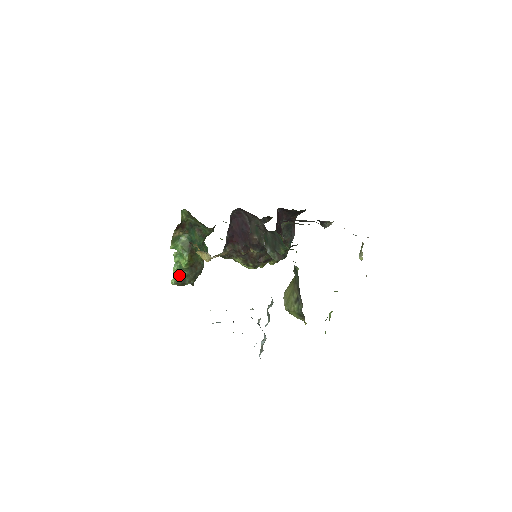
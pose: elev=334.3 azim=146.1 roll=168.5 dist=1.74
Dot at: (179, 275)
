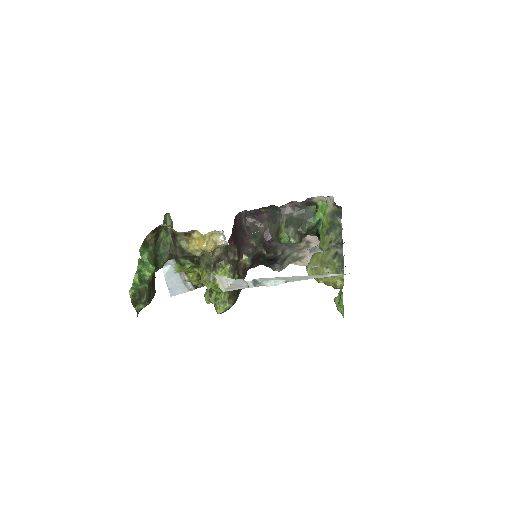
Dot at: (140, 285)
